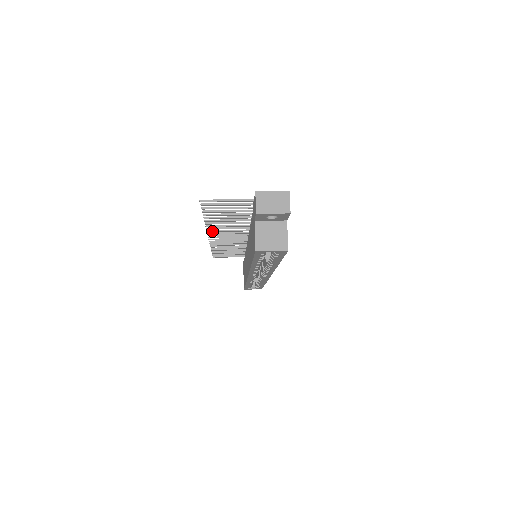
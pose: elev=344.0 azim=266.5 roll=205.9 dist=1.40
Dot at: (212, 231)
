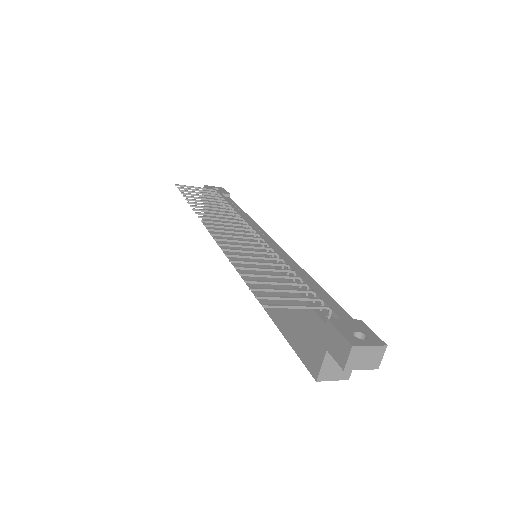
Dot at: (221, 240)
